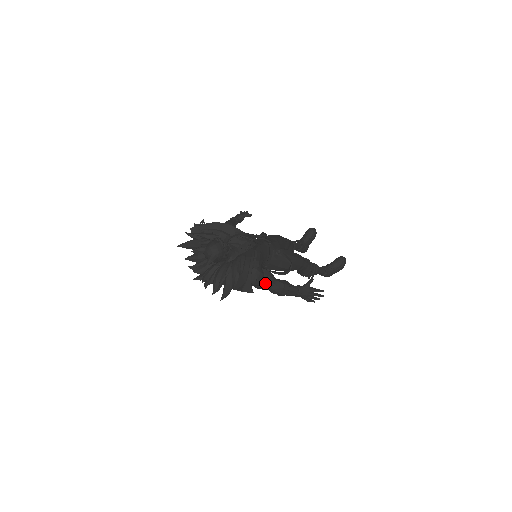
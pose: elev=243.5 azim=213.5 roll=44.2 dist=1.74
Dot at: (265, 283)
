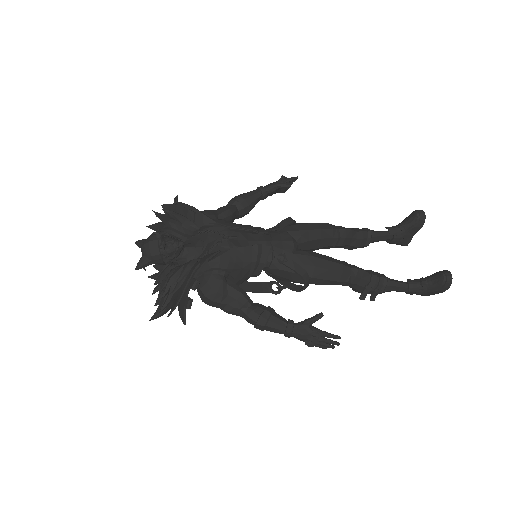
Dot at: (229, 307)
